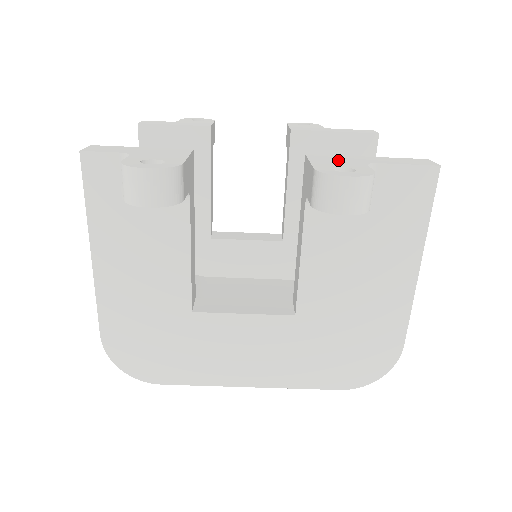
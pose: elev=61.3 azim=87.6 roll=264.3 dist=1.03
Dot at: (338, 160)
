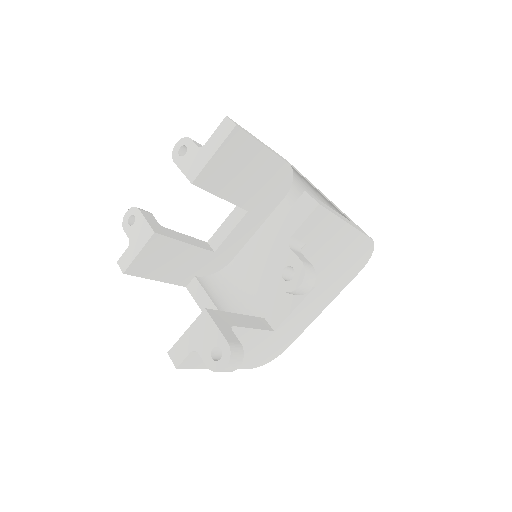
Dot at: (272, 253)
